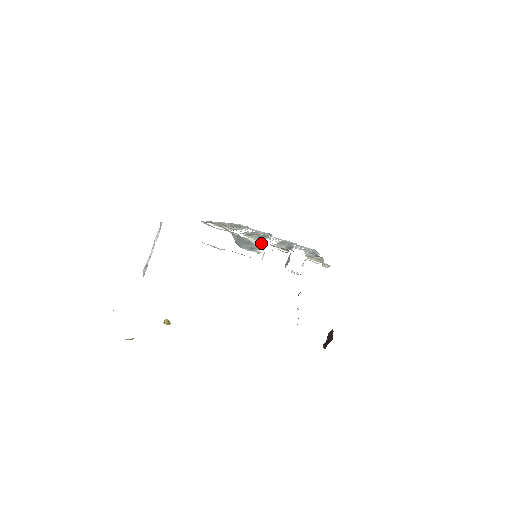
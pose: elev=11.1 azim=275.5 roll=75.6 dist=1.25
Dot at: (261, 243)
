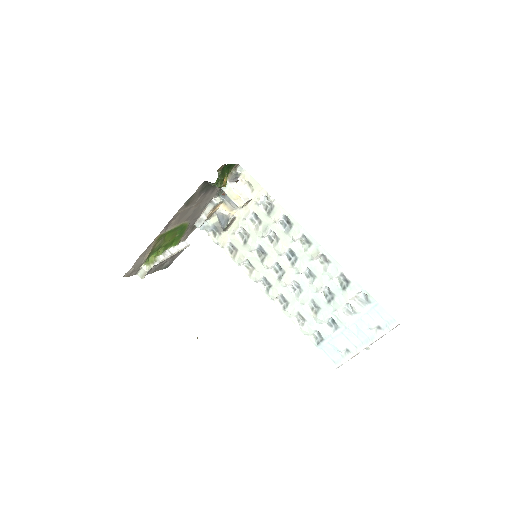
Dot at: (229, 212)
